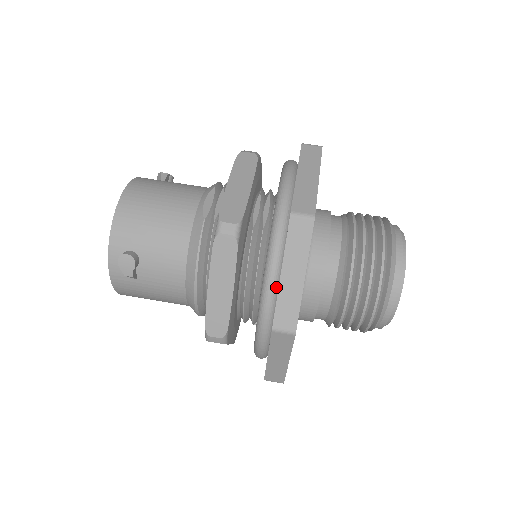
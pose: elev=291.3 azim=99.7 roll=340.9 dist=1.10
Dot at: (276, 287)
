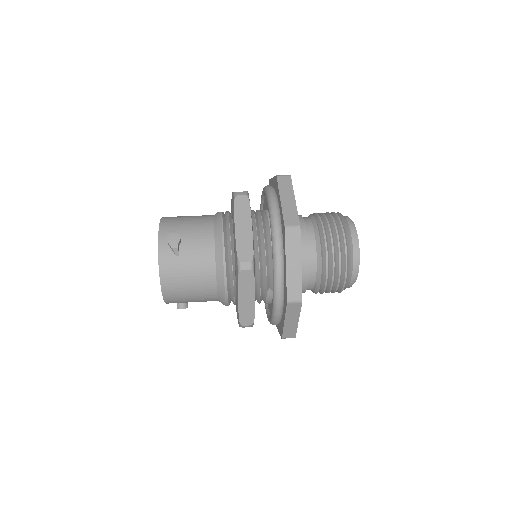
Dot at: (279, 215)
